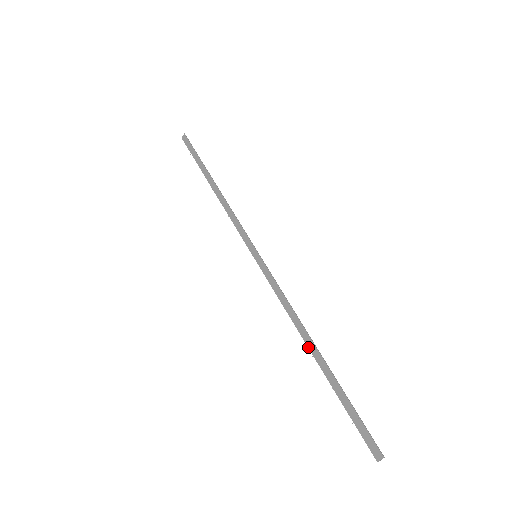
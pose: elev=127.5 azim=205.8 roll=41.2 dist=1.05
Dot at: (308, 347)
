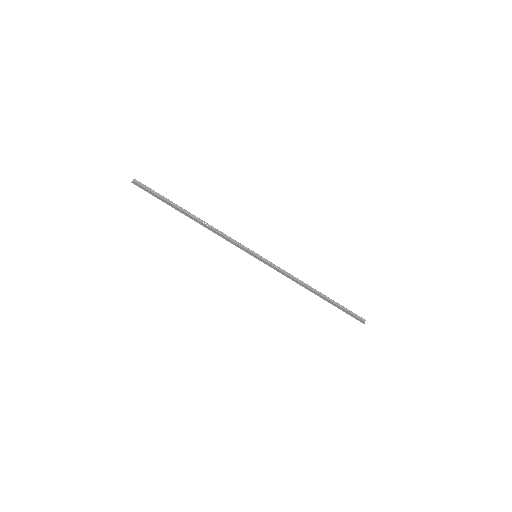
Dot at: (313, 291)
